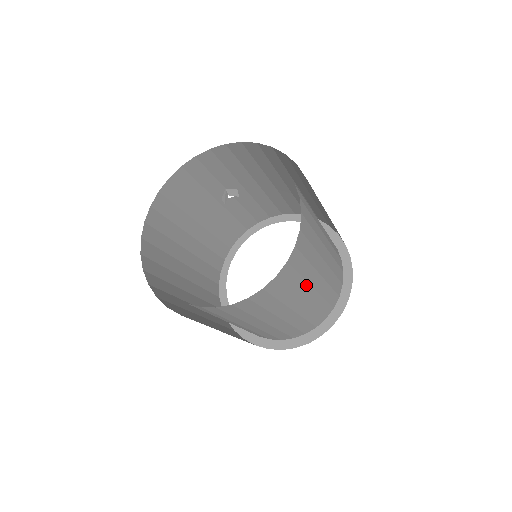
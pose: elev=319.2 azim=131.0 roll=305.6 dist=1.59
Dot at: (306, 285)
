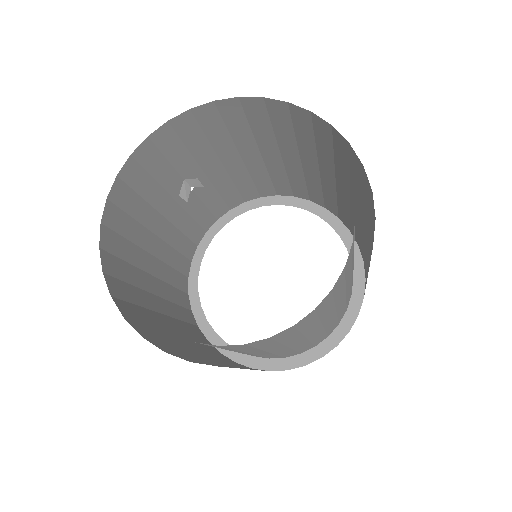
Dot at: (350, 272)
